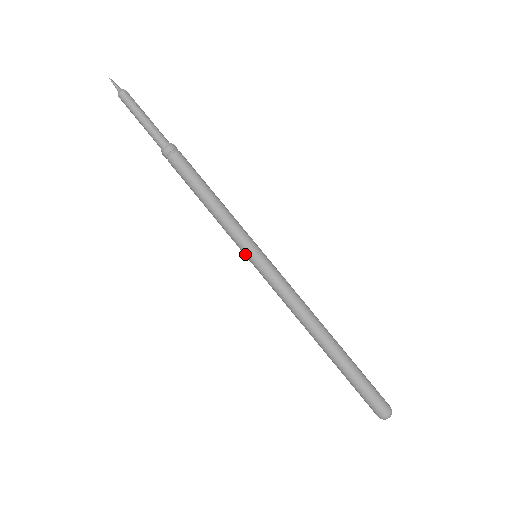
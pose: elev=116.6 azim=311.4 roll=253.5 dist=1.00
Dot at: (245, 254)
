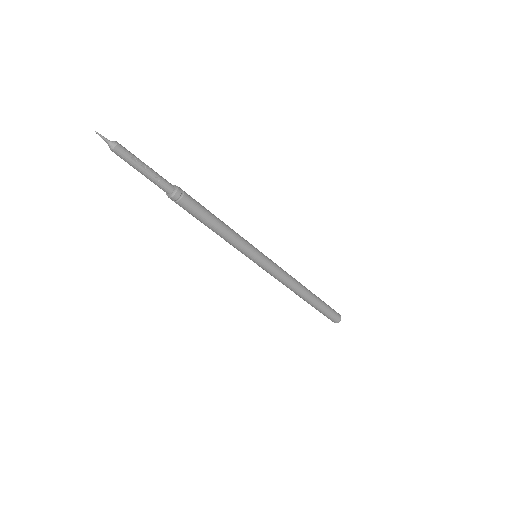
Dot at: (248, 257)
